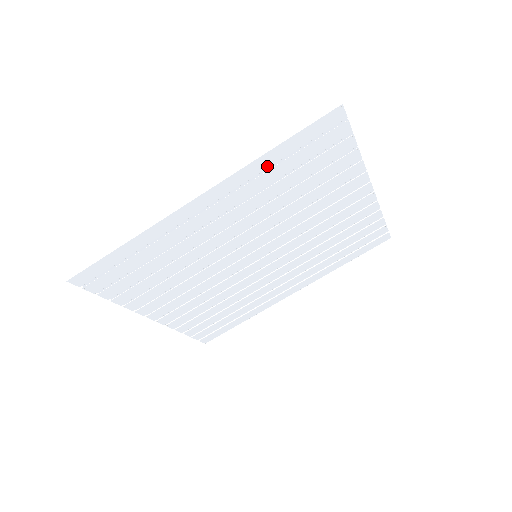
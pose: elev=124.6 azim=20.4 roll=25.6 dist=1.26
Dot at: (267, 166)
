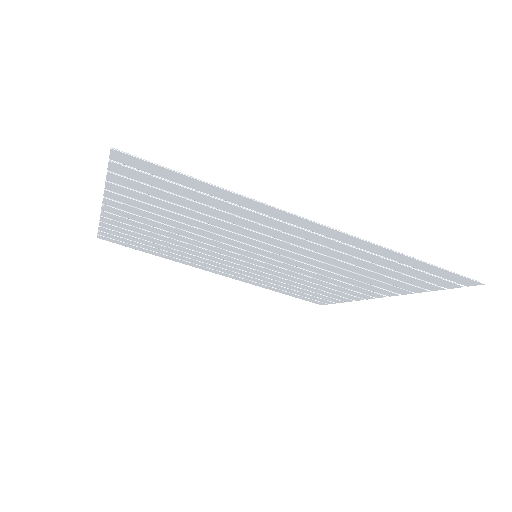
Dot at: (391, 258)
